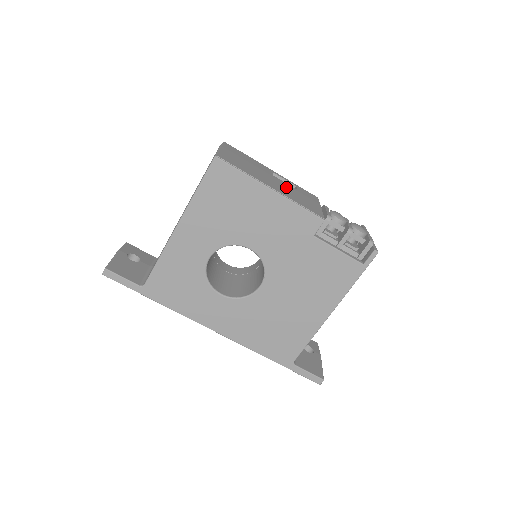
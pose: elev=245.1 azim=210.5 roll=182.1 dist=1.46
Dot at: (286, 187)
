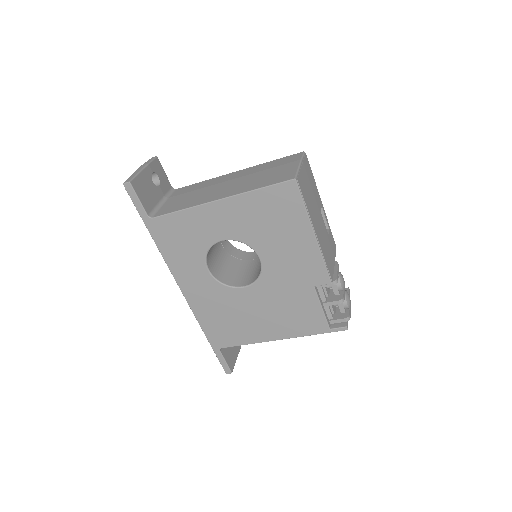
Dot at: (324, 231)
